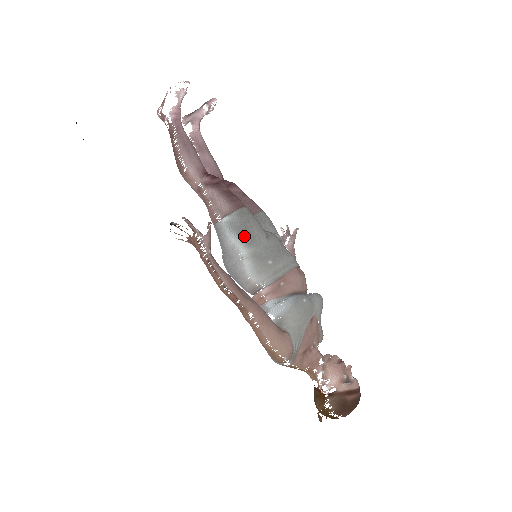
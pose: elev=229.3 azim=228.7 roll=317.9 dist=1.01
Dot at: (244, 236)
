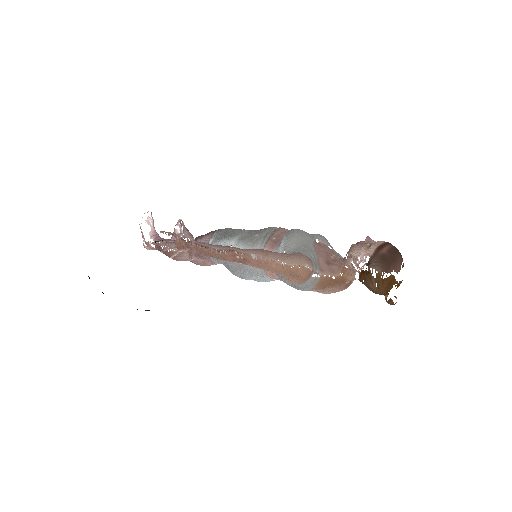
Dot at: (227, 236)
